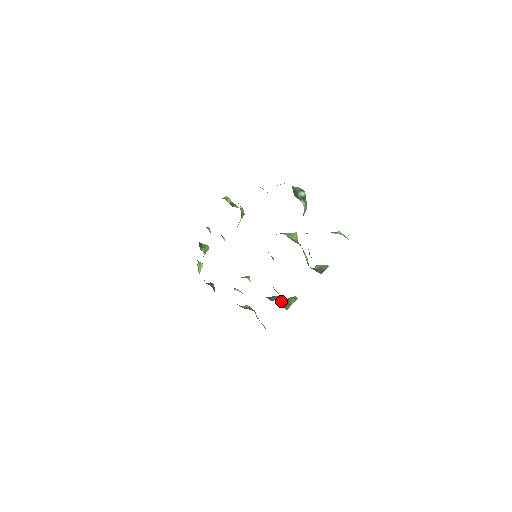
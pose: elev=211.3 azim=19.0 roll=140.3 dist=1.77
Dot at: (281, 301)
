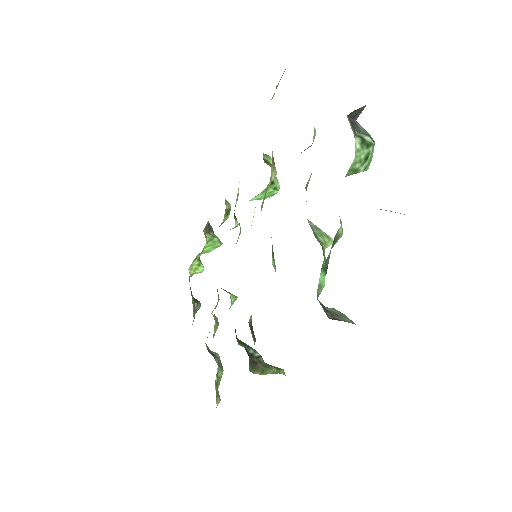
Dot at: (255, 358)
